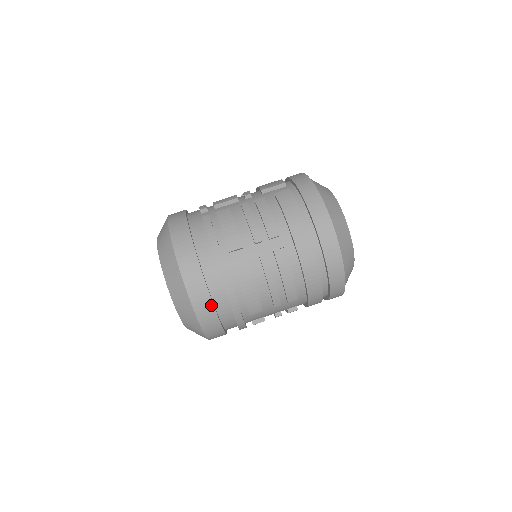
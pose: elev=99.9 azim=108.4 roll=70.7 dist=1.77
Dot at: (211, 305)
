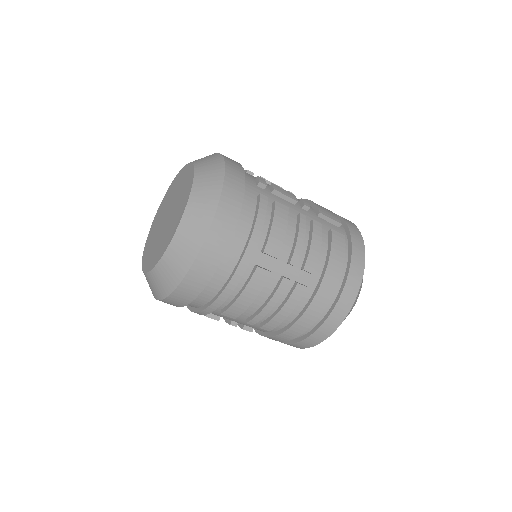
Dot at: (204, 284)
